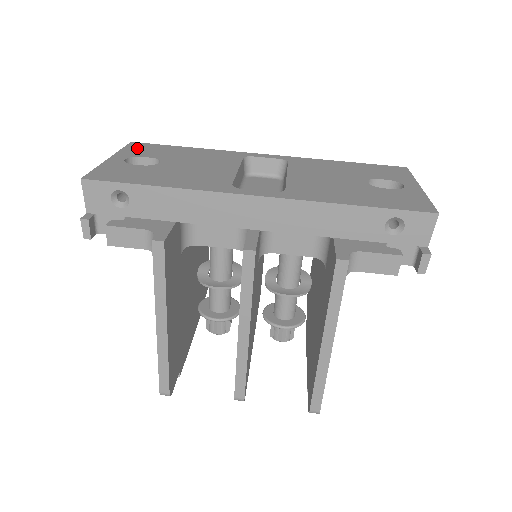
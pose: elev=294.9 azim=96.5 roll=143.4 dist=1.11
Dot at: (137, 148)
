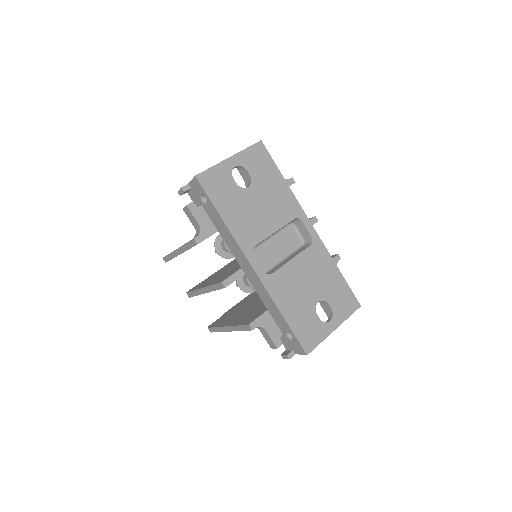
Dot at: (255, 154)
